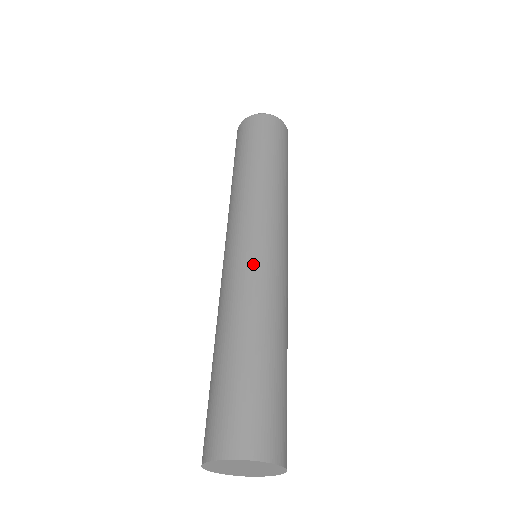
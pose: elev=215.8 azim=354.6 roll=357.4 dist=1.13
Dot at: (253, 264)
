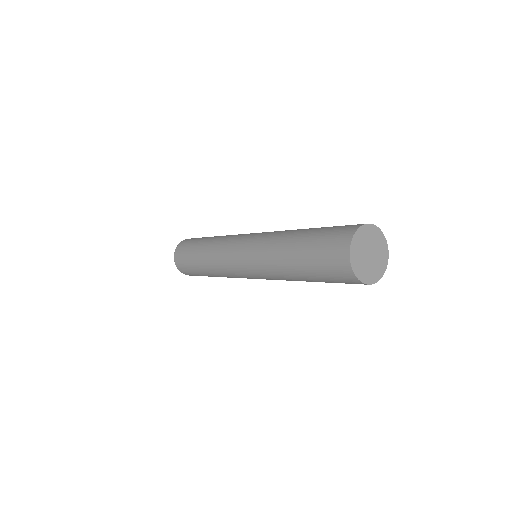
Dot at: occluded
